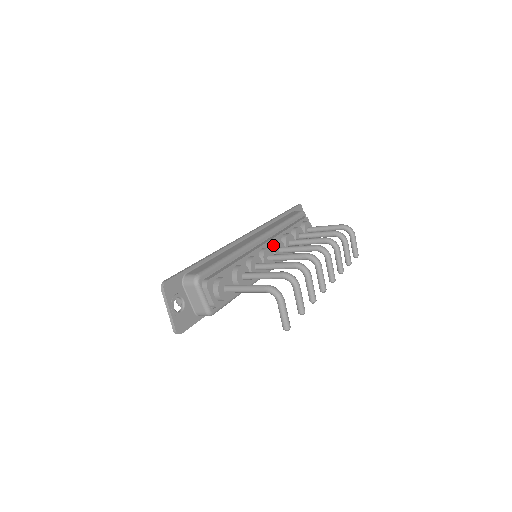
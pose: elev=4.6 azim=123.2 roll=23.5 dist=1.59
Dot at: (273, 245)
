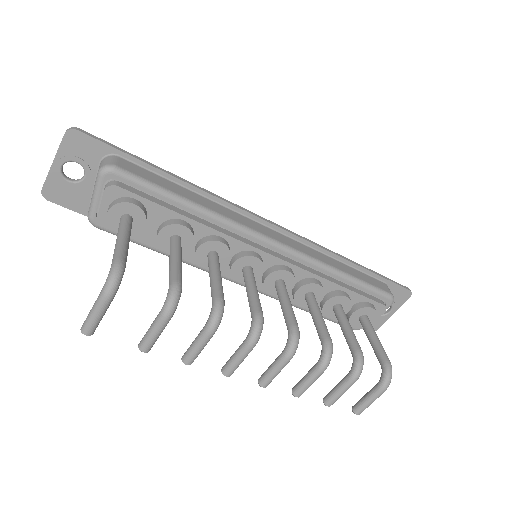
Dot at: (277, 267)
